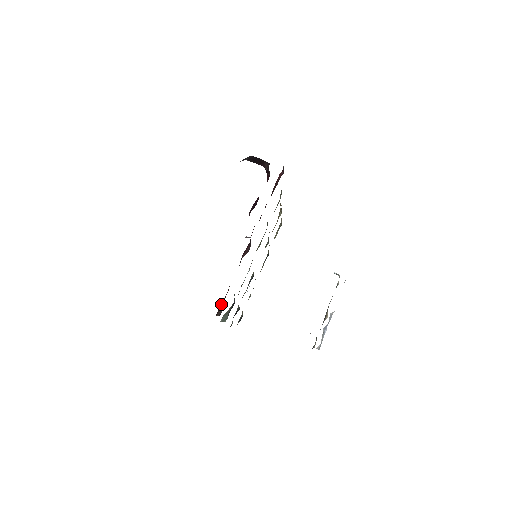
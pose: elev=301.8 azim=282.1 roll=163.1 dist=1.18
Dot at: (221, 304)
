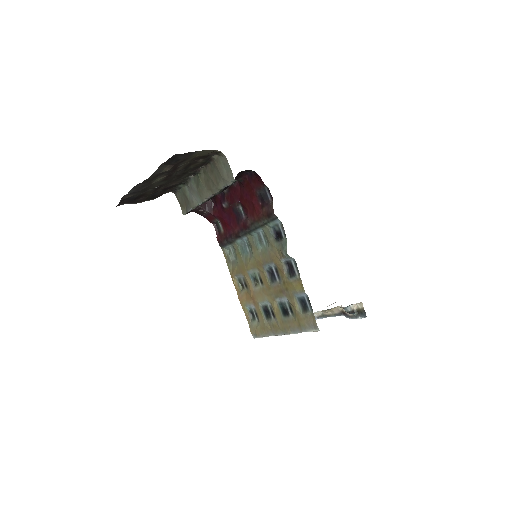
Dot at: (268, 212)
